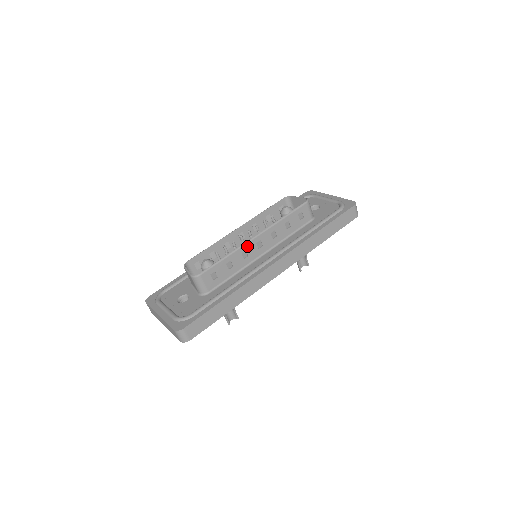
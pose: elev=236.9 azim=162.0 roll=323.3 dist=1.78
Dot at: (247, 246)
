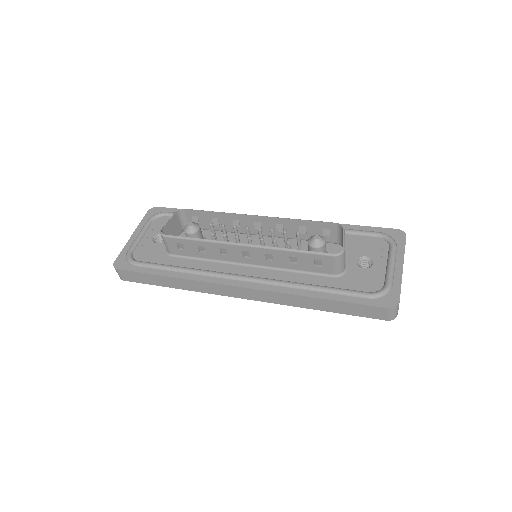
Dot at: (229, 246)
